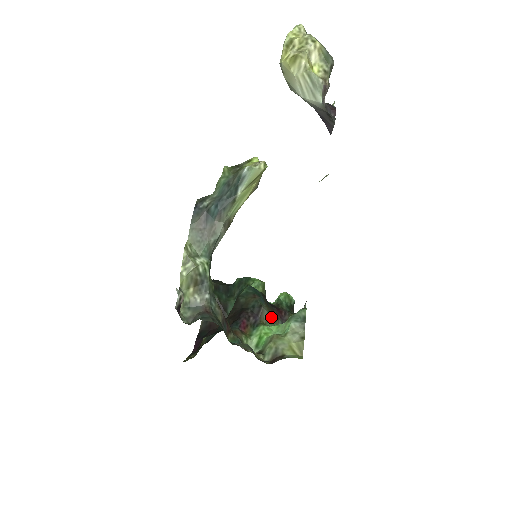
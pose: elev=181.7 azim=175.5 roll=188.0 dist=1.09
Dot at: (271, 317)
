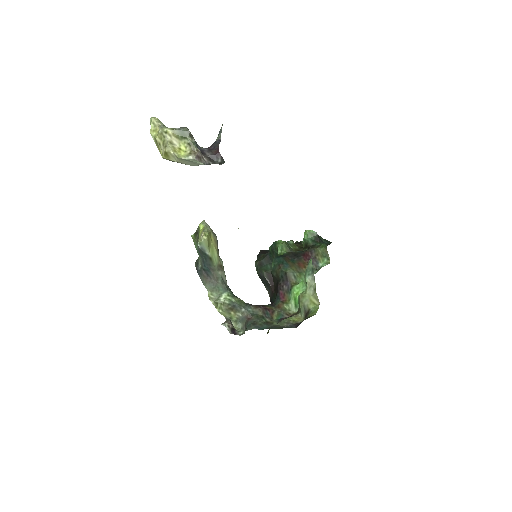
Dot at: (299, 270)
